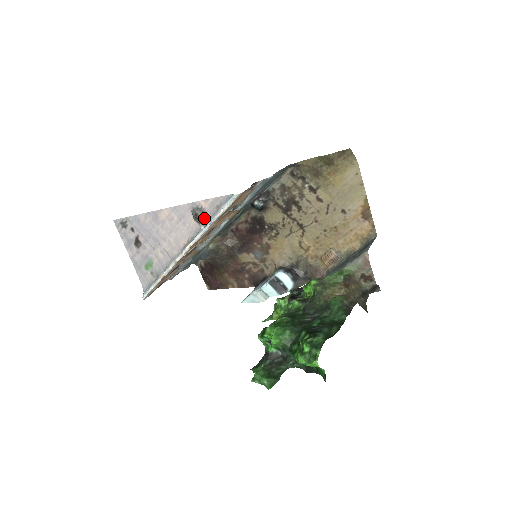
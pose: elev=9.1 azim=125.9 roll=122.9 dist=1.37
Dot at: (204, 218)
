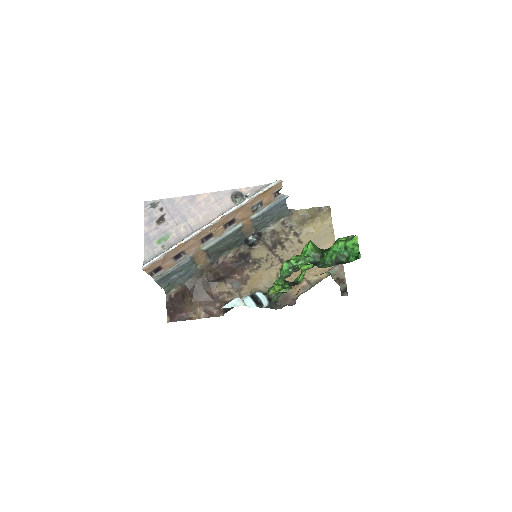
Dot at: (242, 198)
